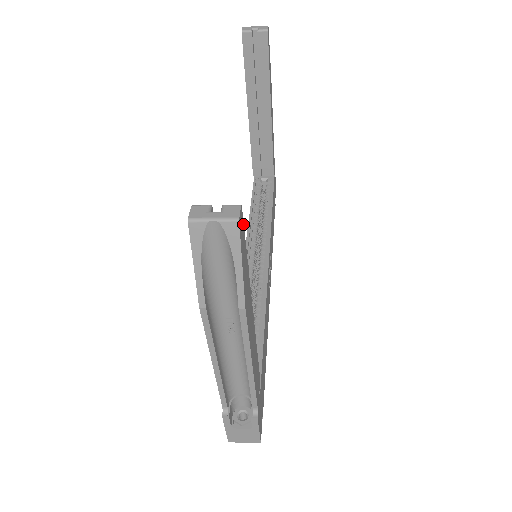
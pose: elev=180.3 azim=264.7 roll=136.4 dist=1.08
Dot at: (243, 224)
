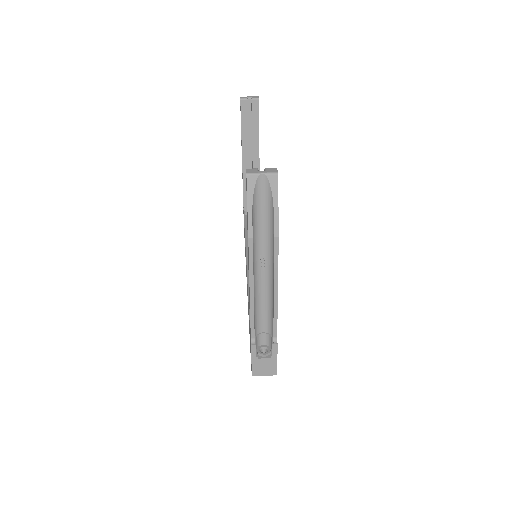
Dot at: occluded
